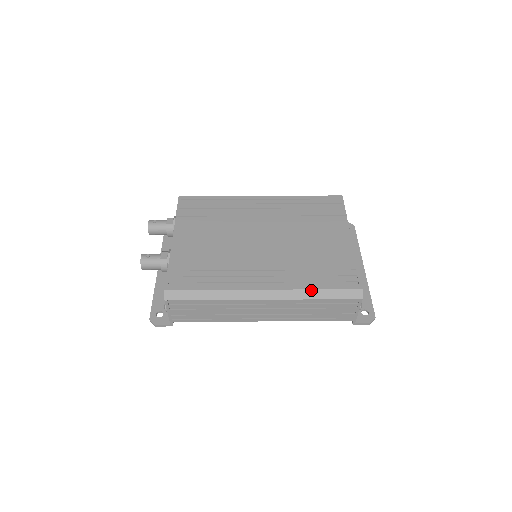
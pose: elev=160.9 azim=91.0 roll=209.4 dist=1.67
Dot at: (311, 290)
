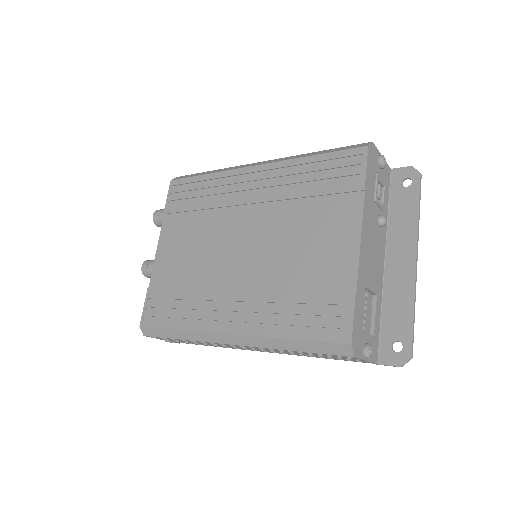
Dot at: (281, 339)
